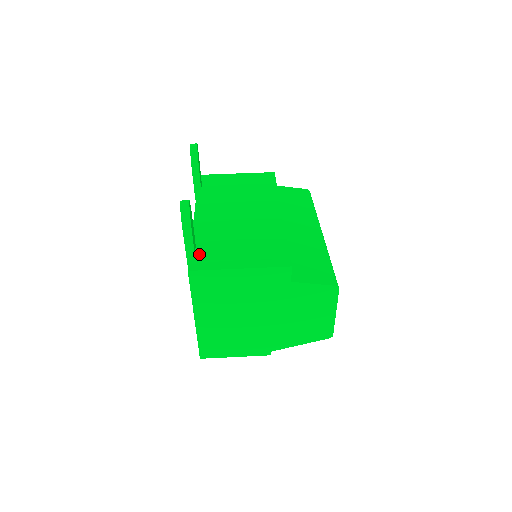
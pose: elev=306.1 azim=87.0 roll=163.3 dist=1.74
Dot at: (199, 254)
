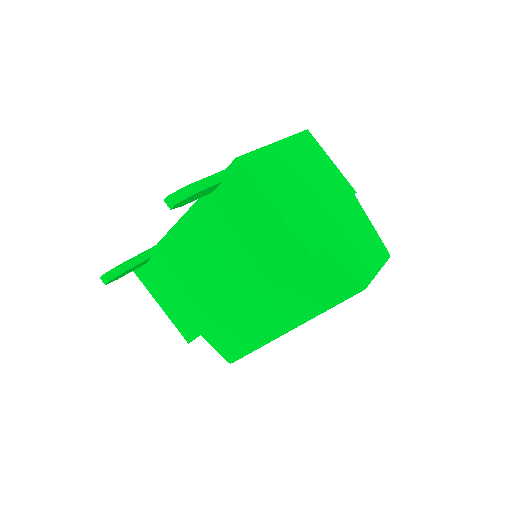
Dot at: (148, 267)
